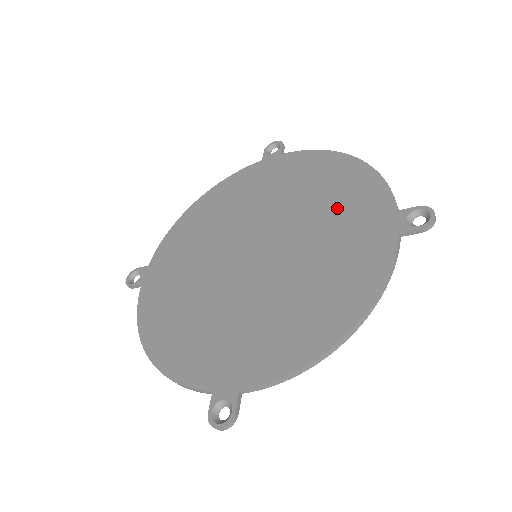
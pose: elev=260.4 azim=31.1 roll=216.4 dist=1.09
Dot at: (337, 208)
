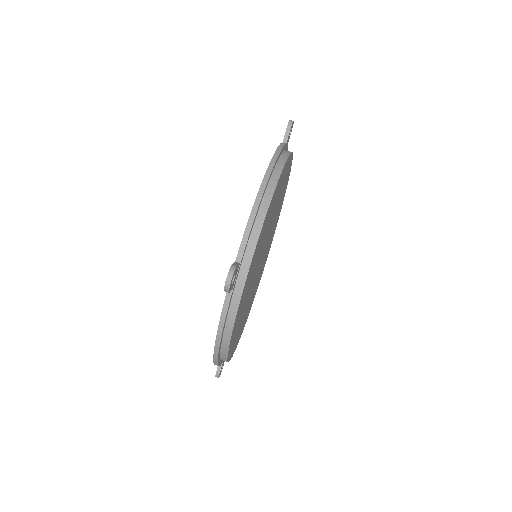
Dot at: occluded
